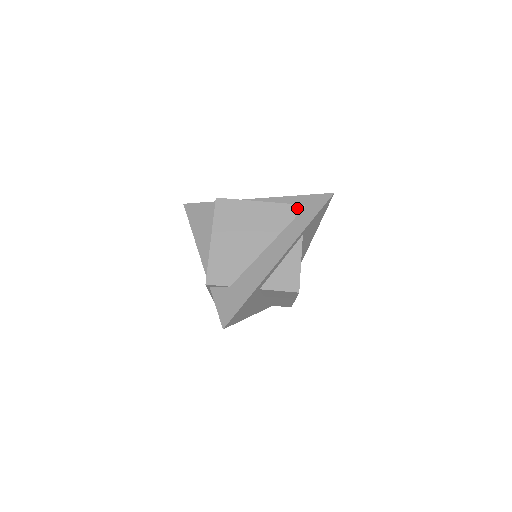
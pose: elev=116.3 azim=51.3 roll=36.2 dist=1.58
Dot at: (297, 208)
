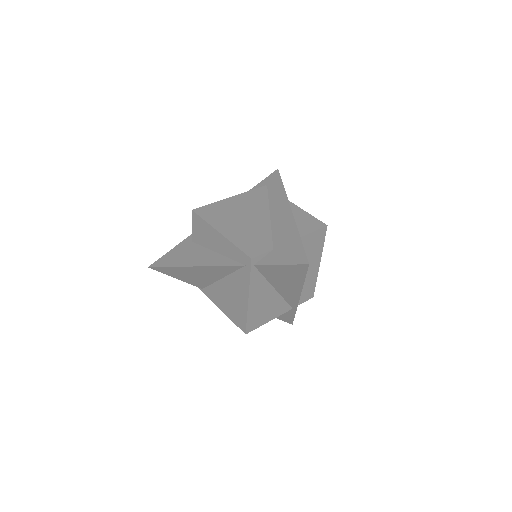
Dot at: (262, 189)
